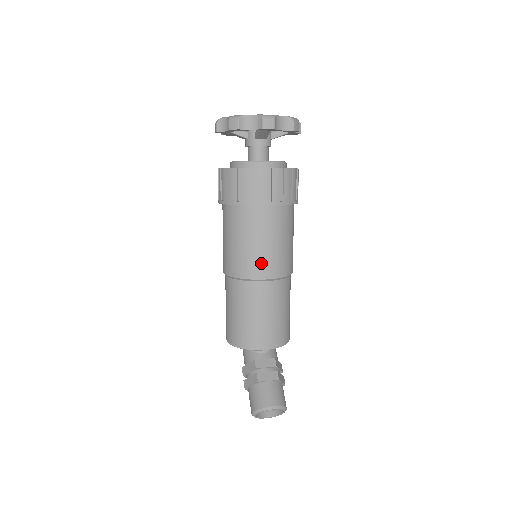
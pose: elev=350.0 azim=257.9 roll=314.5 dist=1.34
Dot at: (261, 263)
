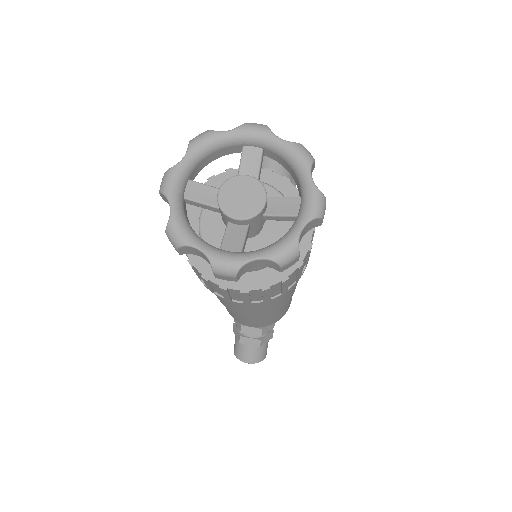
Dot at: (238, 311)
